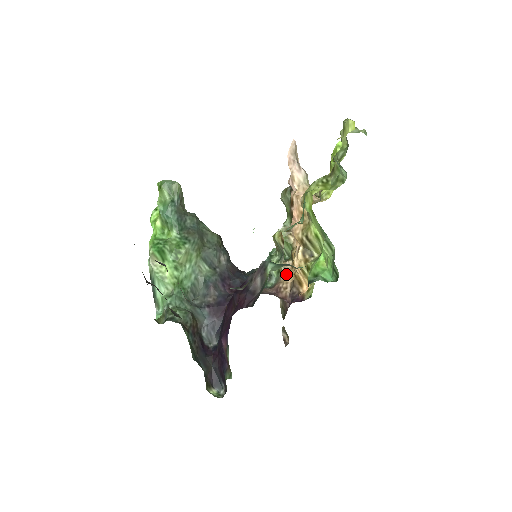
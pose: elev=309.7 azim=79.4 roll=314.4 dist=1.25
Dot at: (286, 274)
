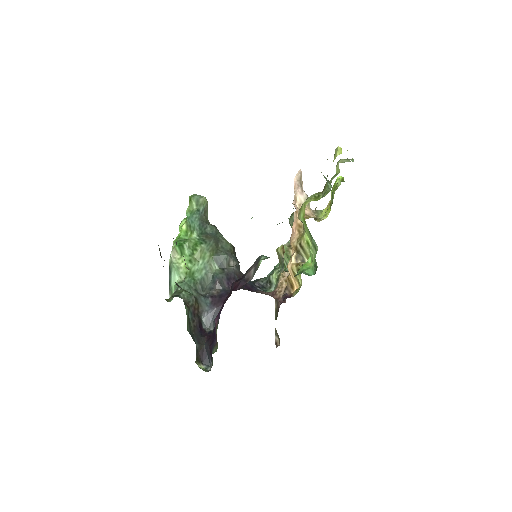
Dot at: (283, 281)
